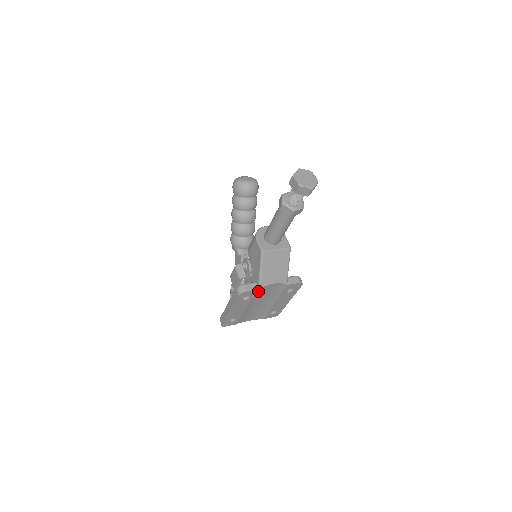
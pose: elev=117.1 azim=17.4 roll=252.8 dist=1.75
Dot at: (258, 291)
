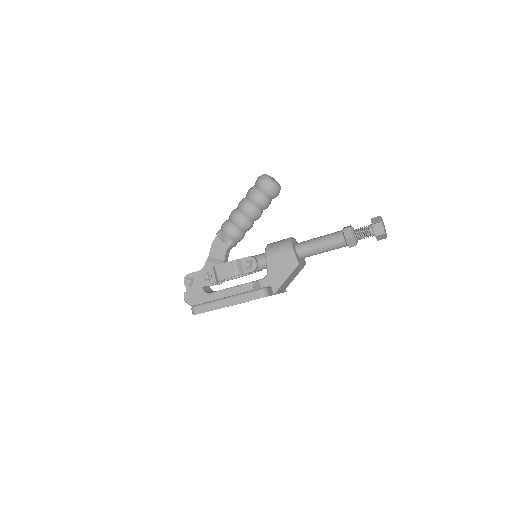
Dot at: occluded
